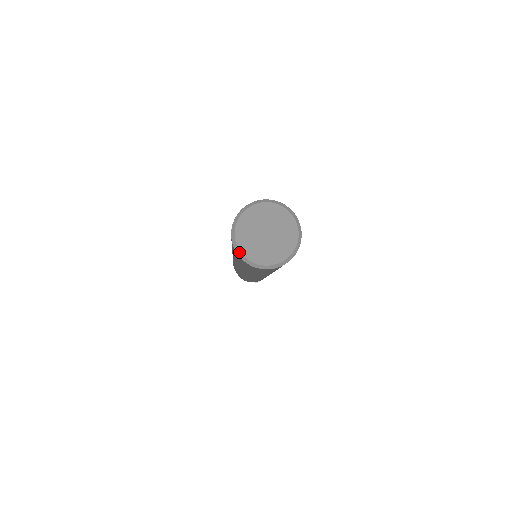
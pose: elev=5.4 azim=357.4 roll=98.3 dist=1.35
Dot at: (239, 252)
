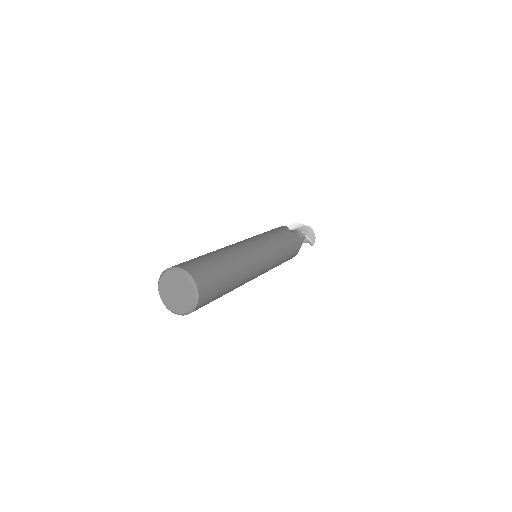
Dot at: (168, 309)
